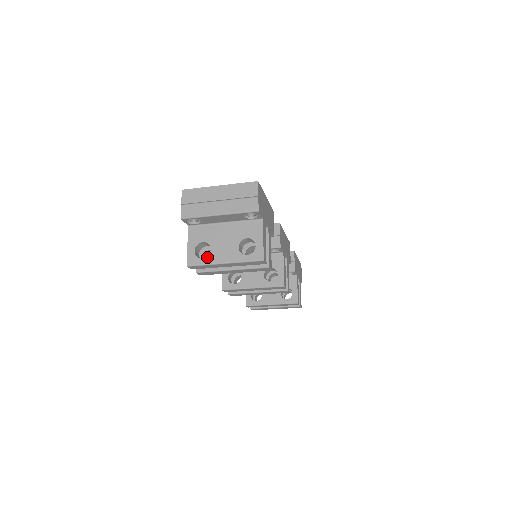
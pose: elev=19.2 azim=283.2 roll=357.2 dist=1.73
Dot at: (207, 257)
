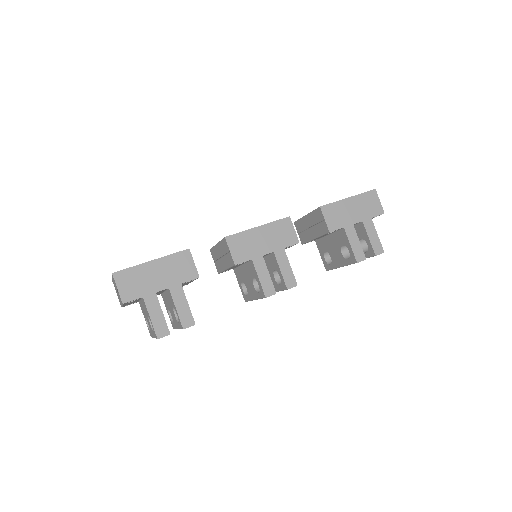
Dot at: (150, 331)
